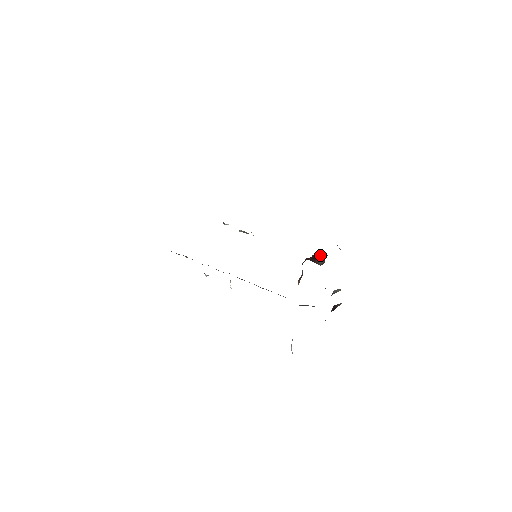
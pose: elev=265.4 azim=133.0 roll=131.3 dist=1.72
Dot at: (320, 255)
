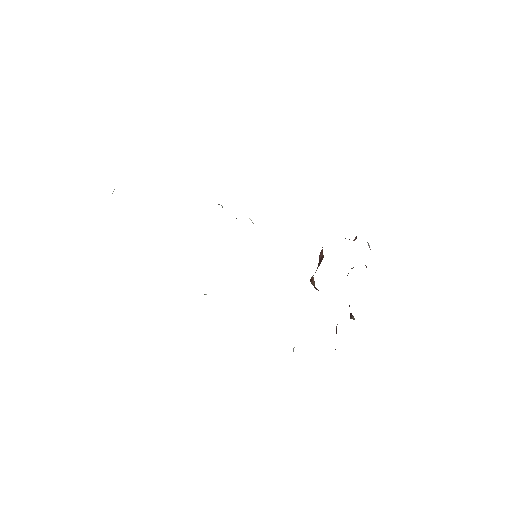
Dot at: occluded
